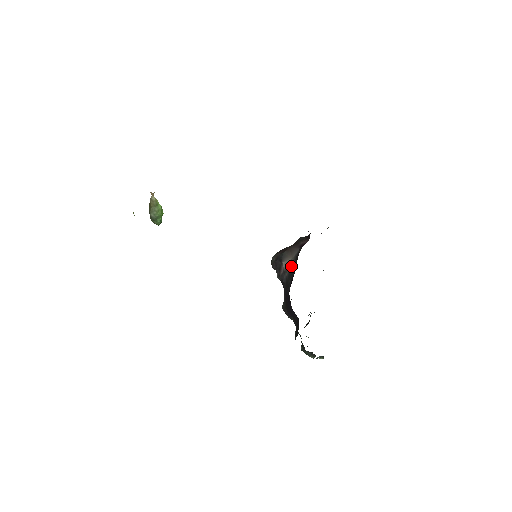
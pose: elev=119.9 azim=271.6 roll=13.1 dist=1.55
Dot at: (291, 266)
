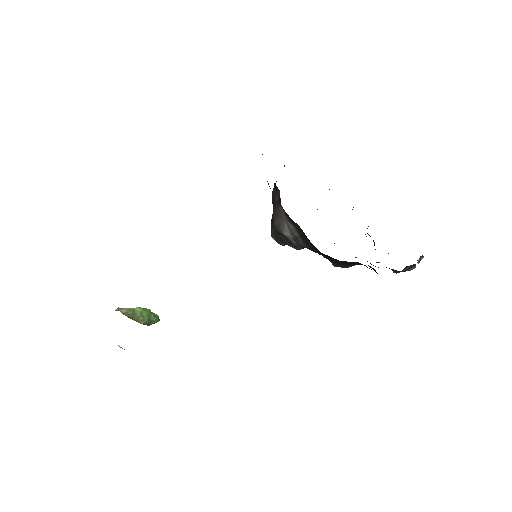
Dot at: (294, 229)
